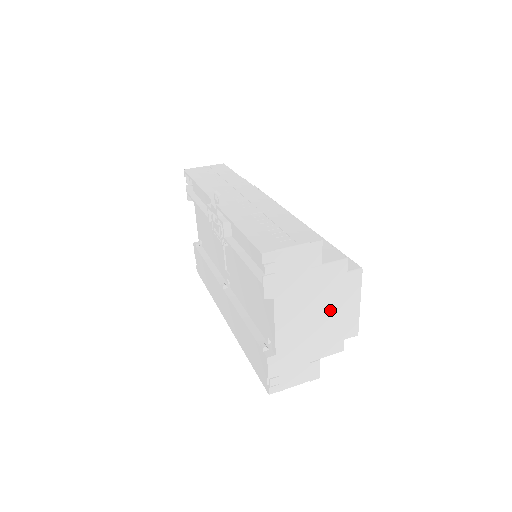
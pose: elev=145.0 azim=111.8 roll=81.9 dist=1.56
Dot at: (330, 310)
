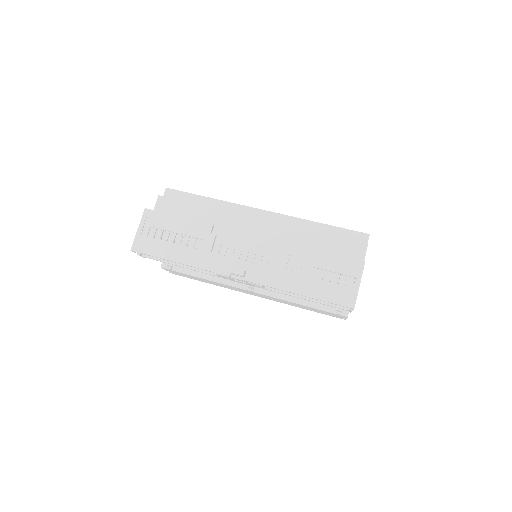
Dot at: occluded
